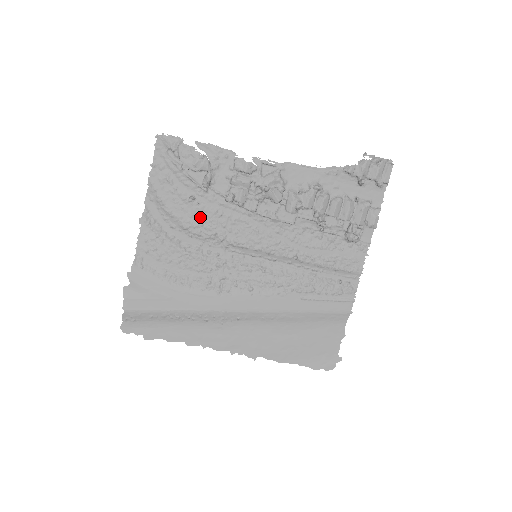
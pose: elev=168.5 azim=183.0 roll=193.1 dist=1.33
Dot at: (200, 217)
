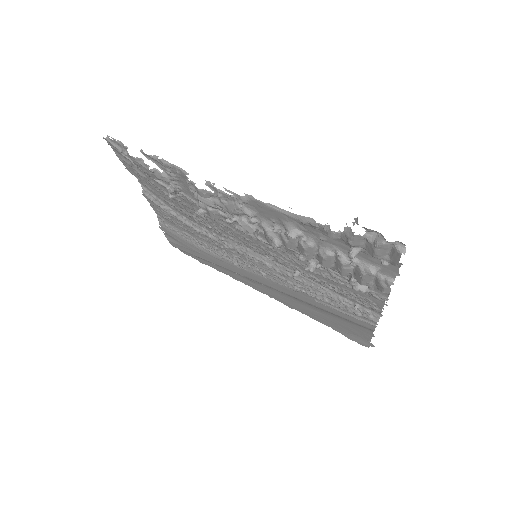
Dot at: (188, 211)
